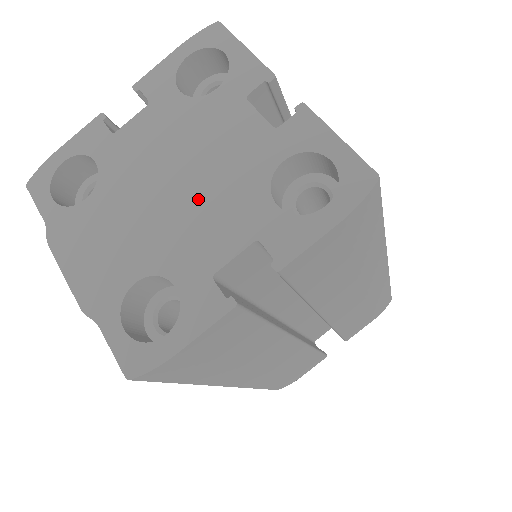
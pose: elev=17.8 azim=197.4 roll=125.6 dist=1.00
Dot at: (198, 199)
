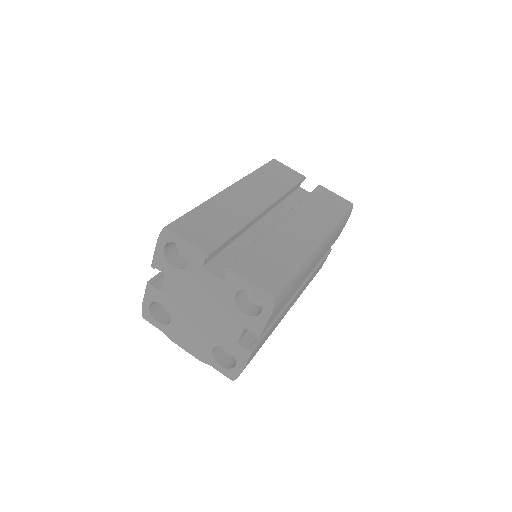
Dot at: (213, 315)
